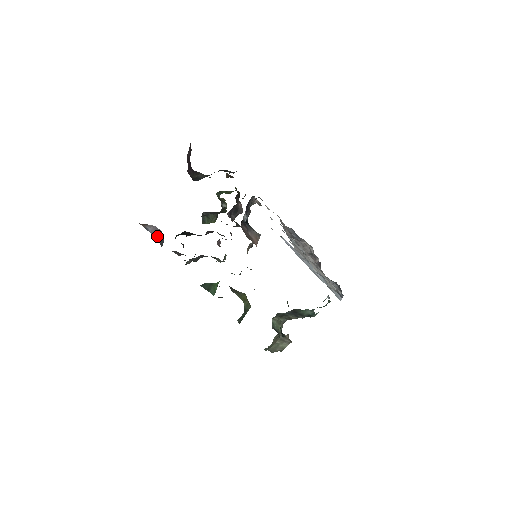
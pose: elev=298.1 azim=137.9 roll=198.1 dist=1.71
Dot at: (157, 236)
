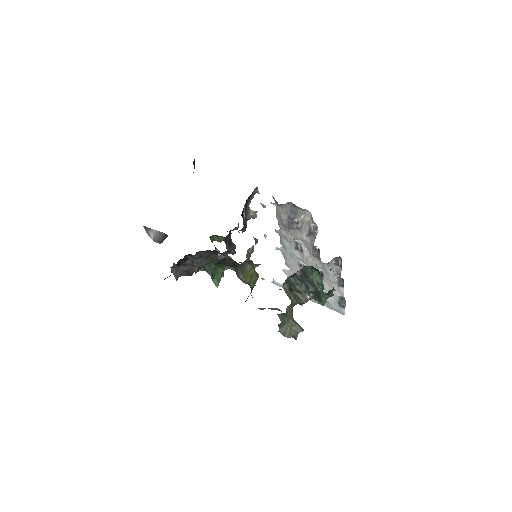
Dot at: (159, 240)
